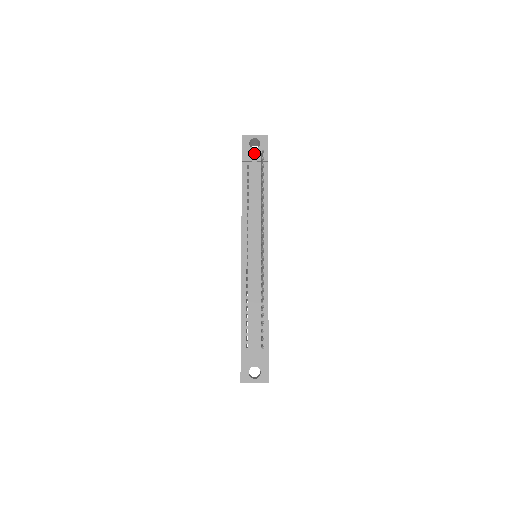
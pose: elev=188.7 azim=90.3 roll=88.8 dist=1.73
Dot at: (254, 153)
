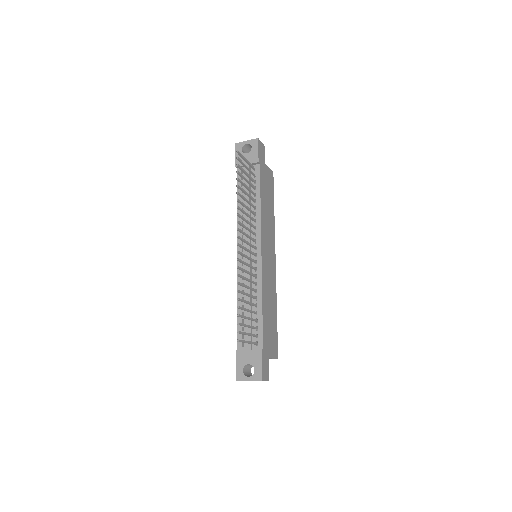
Dot at: (246, 158)
